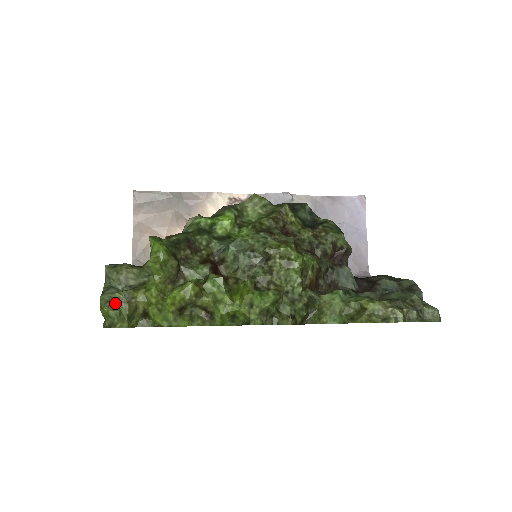
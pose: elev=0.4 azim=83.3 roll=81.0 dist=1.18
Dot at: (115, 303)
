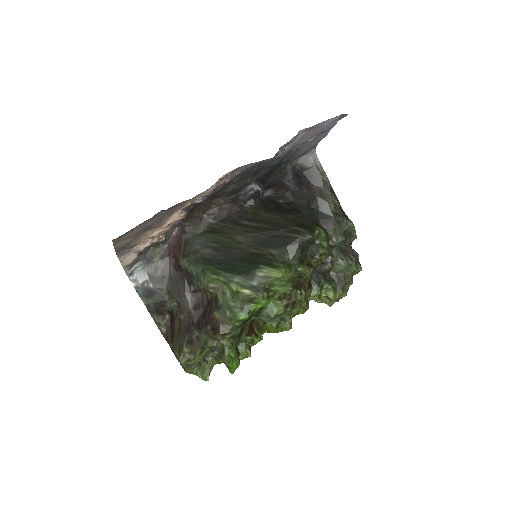
Dot at: (202, 375)
